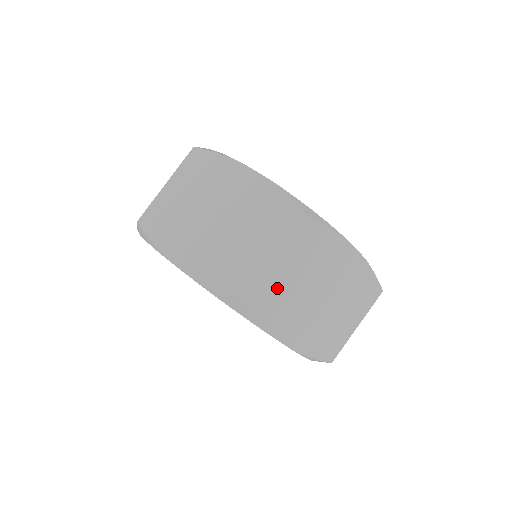
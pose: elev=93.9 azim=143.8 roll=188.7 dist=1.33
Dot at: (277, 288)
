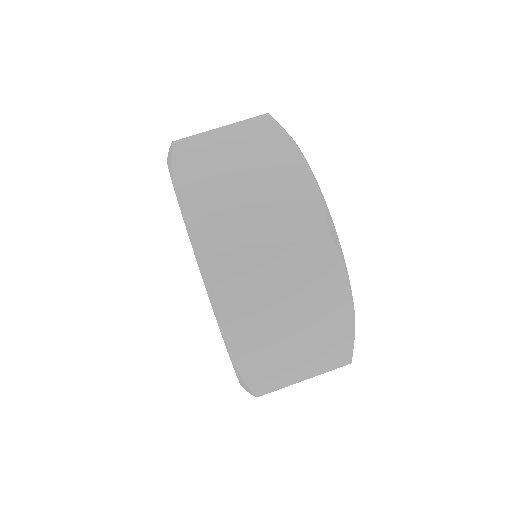
Dot at: (207, 148)
